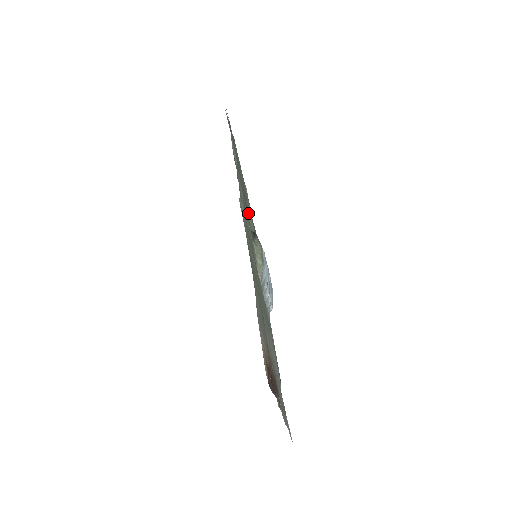
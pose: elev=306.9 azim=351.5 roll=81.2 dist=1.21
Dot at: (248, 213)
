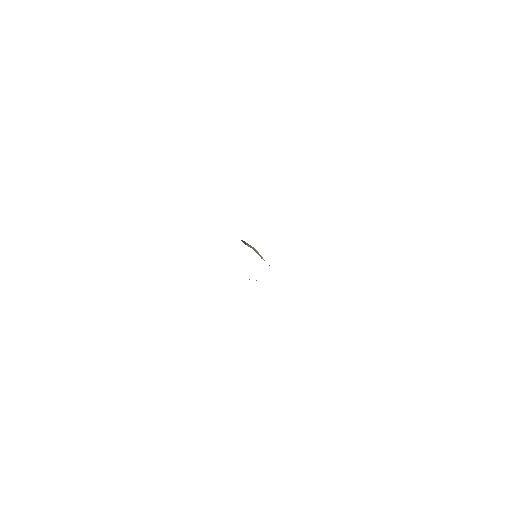
Dot at: occluded
